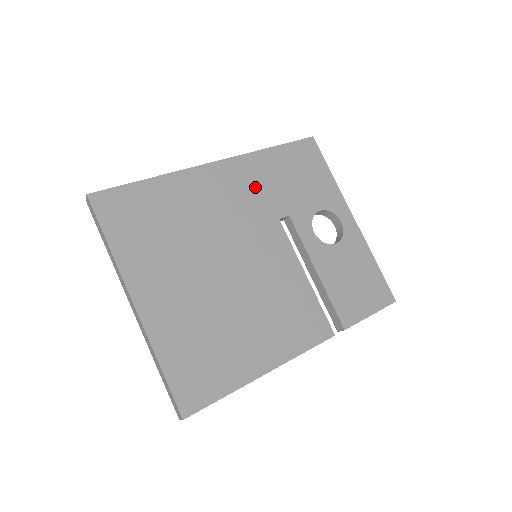
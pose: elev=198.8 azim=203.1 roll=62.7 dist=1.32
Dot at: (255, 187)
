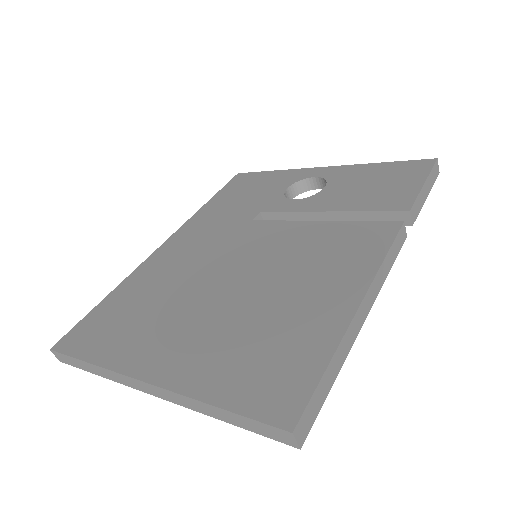
Dot at: (211, 226)
